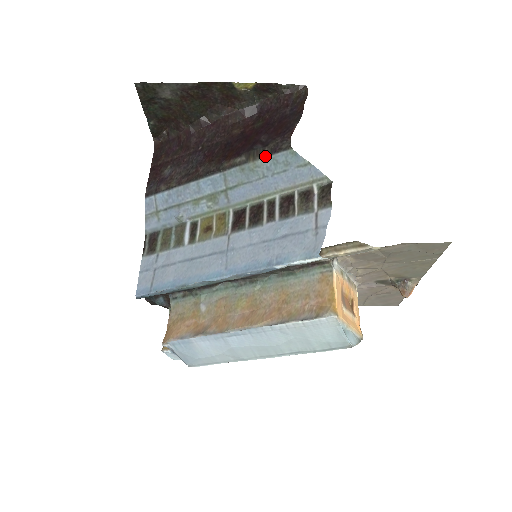
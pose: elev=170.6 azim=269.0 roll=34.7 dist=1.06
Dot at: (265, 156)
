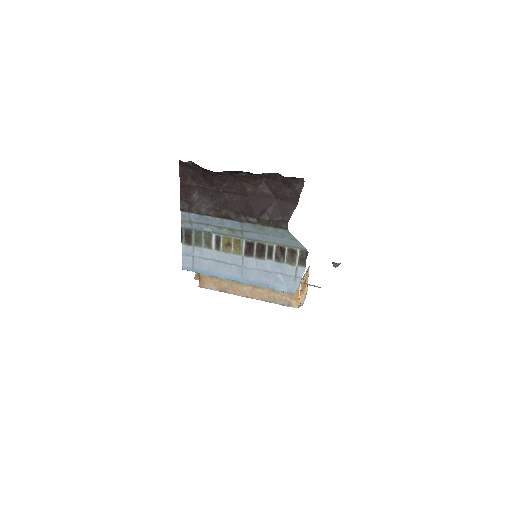
Dot at: (270, 227)
